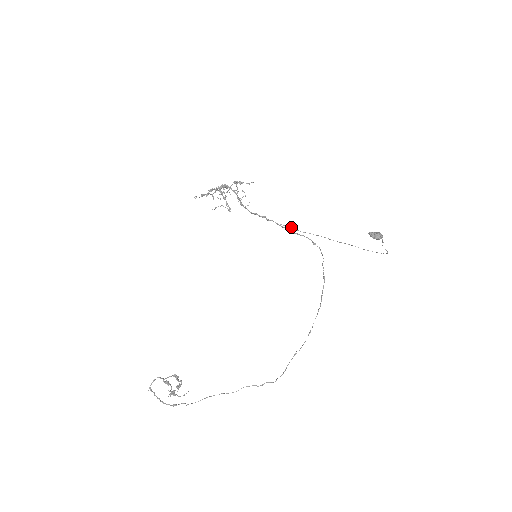
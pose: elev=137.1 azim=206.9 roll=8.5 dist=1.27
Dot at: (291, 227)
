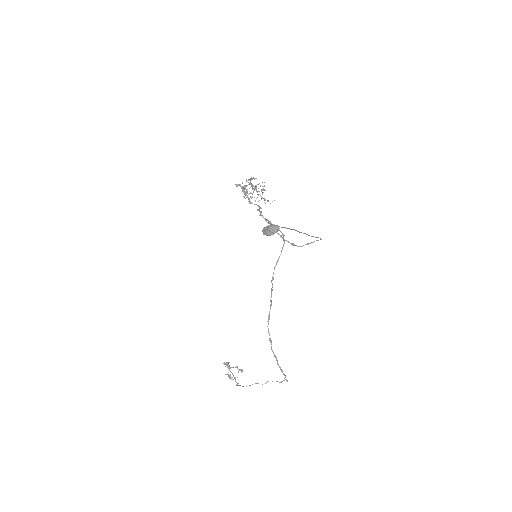
Dot at: occluded
